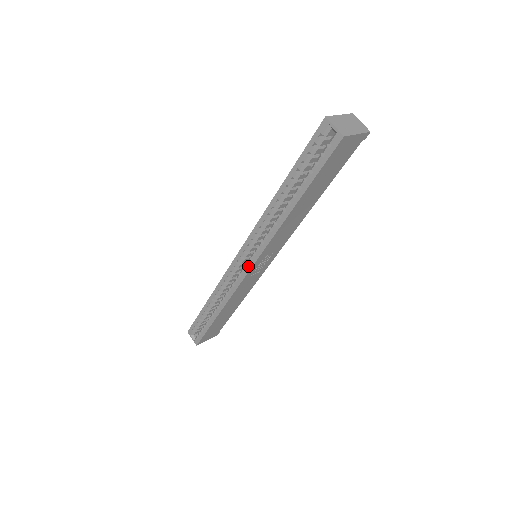
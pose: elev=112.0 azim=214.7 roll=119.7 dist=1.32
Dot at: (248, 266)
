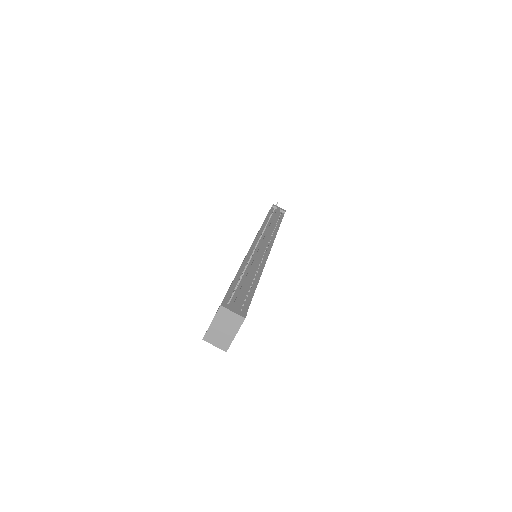
Dot at: occluded
